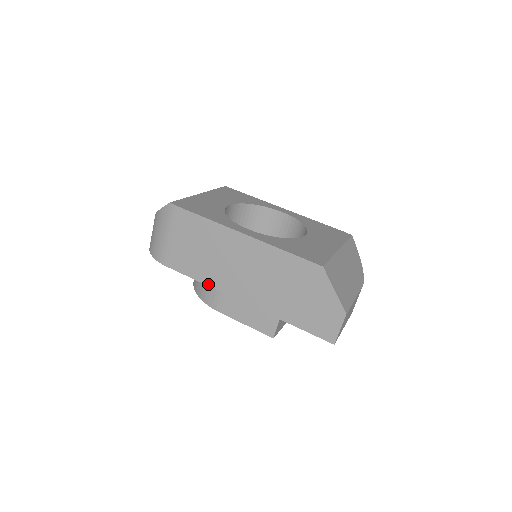
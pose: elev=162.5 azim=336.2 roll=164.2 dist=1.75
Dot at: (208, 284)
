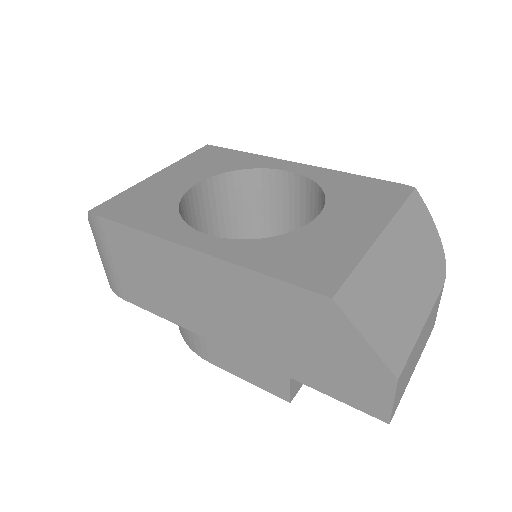
Dot at: (179, 324)
